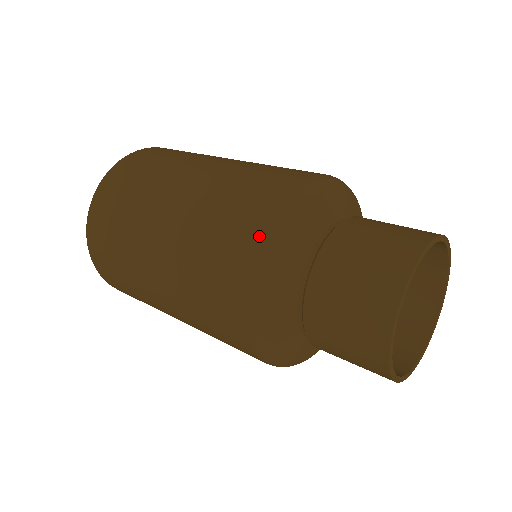
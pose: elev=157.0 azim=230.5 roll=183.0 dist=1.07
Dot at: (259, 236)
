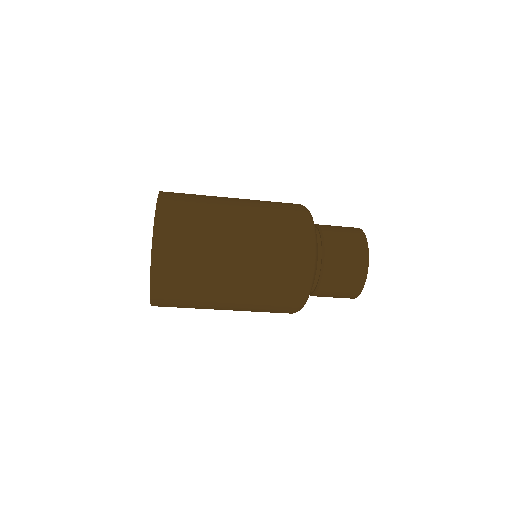
Dot at: (301, 205)
